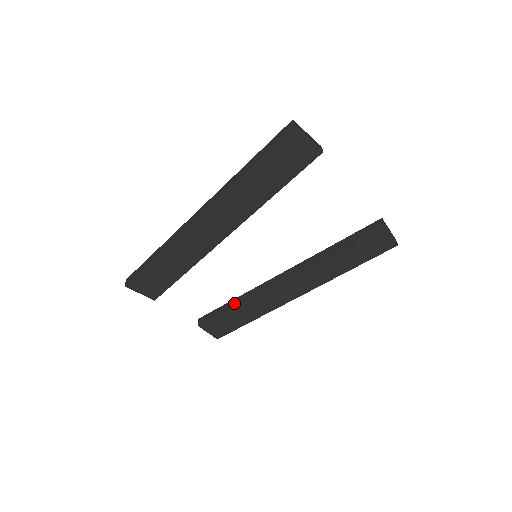
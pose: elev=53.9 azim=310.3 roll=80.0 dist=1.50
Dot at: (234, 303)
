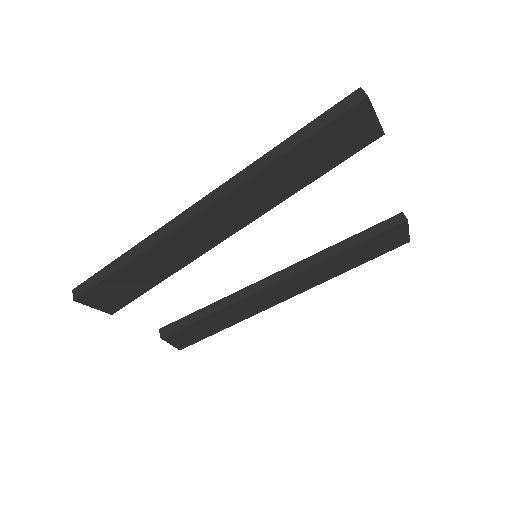
Dot at: (212, 310)
